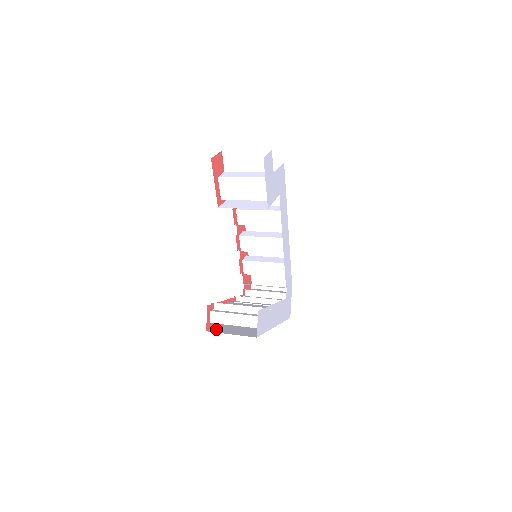
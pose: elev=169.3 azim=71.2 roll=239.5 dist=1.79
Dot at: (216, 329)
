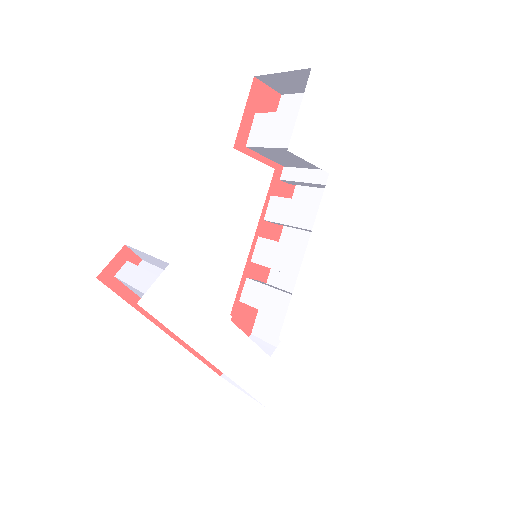
Dot at: occluded
